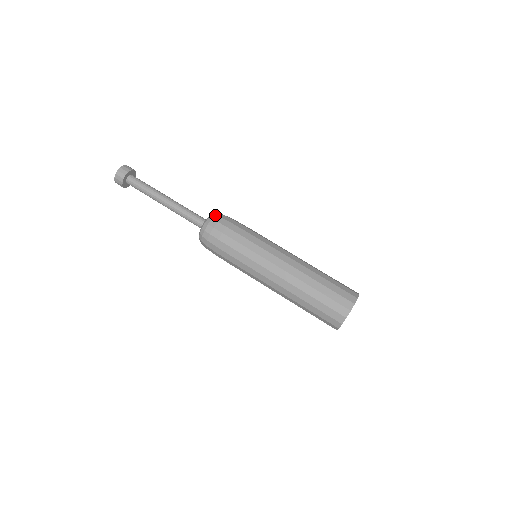
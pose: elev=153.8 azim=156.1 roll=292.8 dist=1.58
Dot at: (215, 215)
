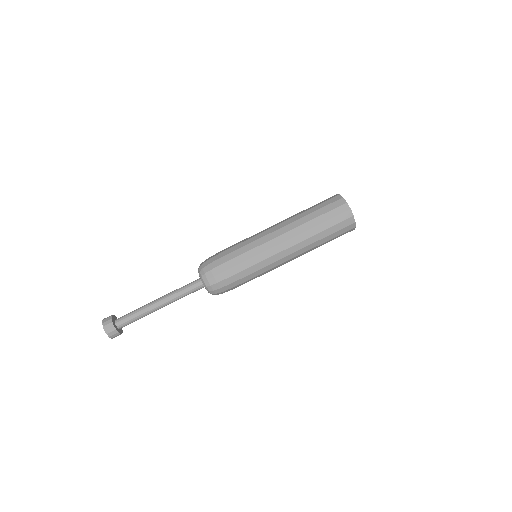
Dot at: (202, 269)
